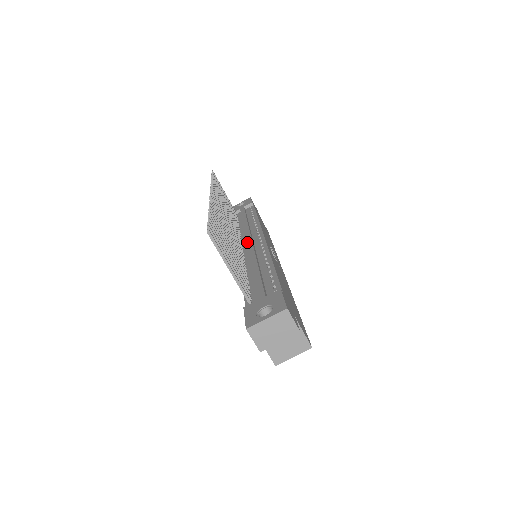
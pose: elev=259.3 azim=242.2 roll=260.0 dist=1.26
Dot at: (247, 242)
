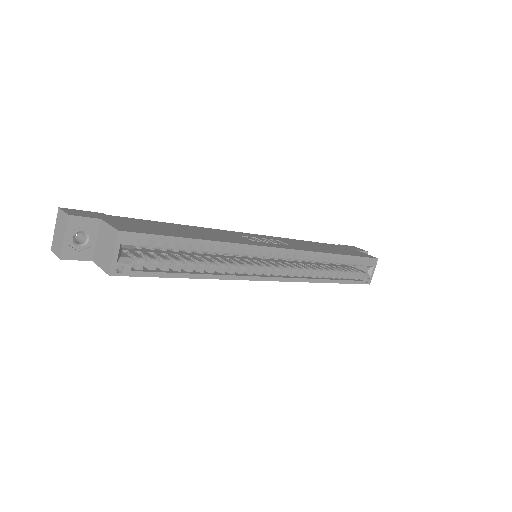
Dot at: occluded
